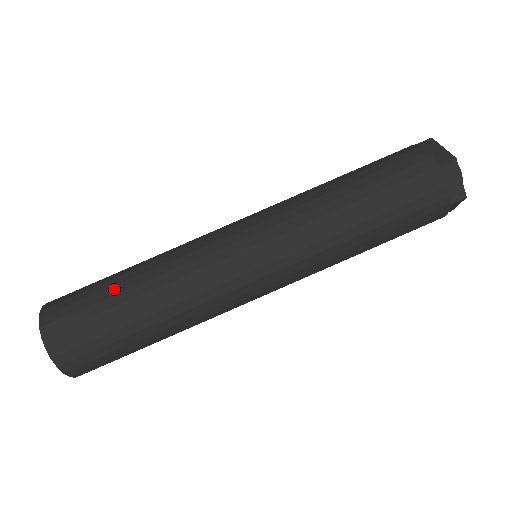
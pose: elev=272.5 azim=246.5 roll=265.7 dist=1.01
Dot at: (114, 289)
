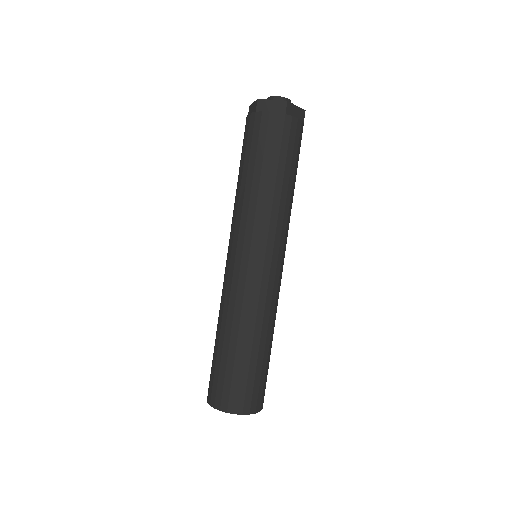
Dot at: (216, 349)
